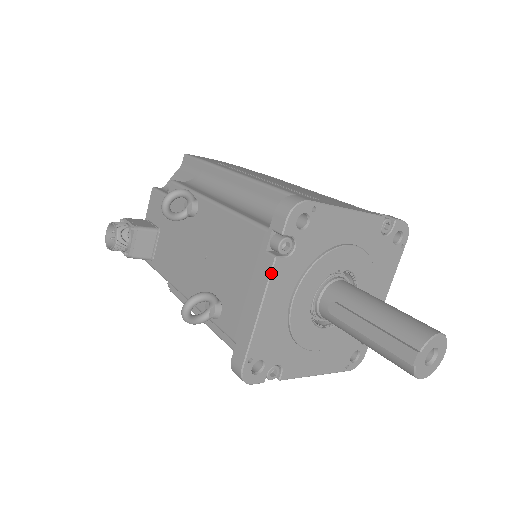
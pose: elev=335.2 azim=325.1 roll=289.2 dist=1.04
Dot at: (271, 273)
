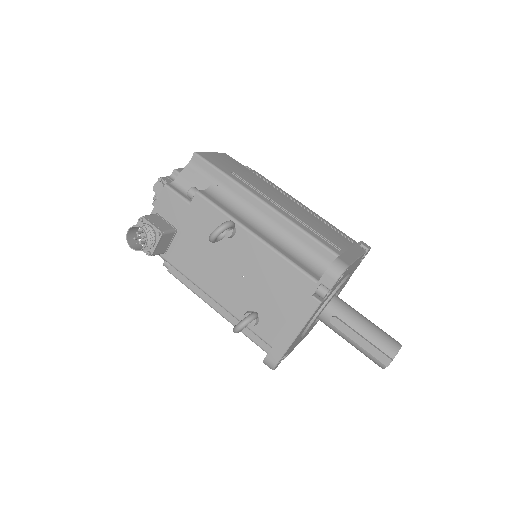
Dot at: occluded
